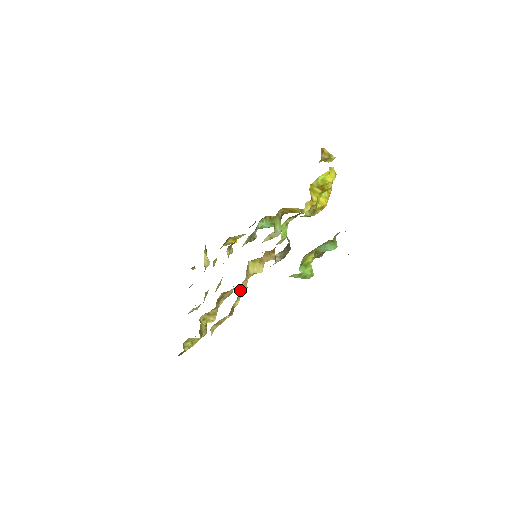
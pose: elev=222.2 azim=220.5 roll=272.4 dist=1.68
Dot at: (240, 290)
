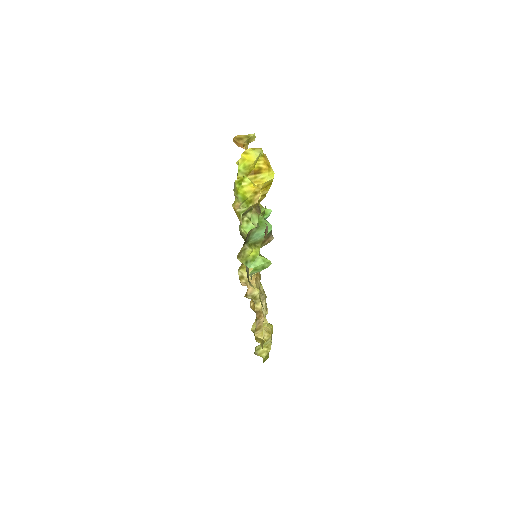
Dot at: (252, 295)
